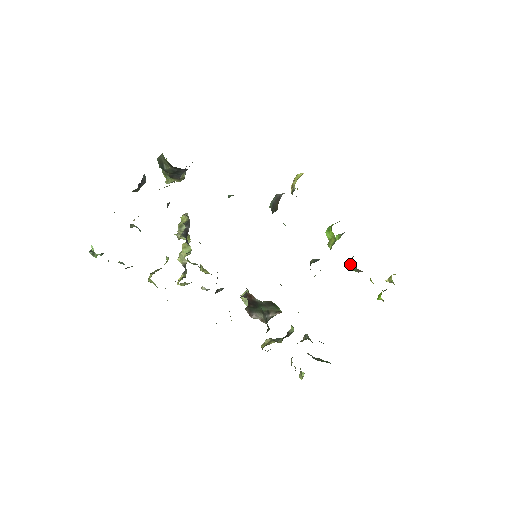
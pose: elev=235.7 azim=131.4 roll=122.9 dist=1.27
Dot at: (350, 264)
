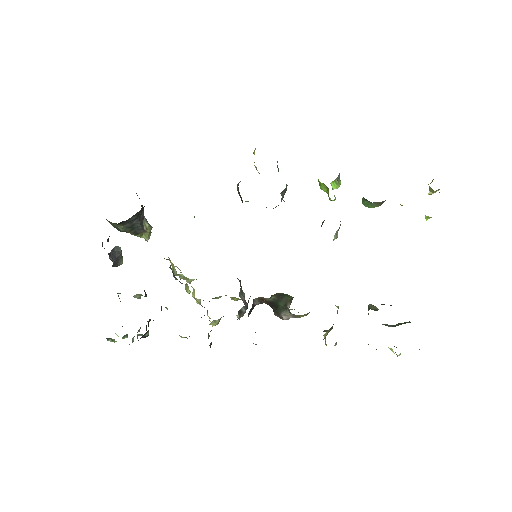
Dot at: (365, 203)
